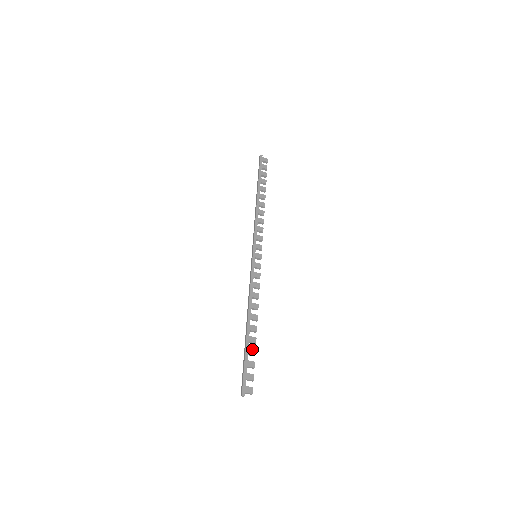
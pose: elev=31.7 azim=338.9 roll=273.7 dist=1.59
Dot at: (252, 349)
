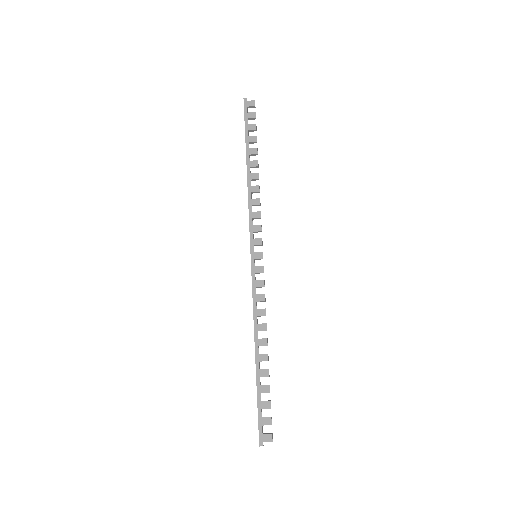
Dot at: (265, 385)
